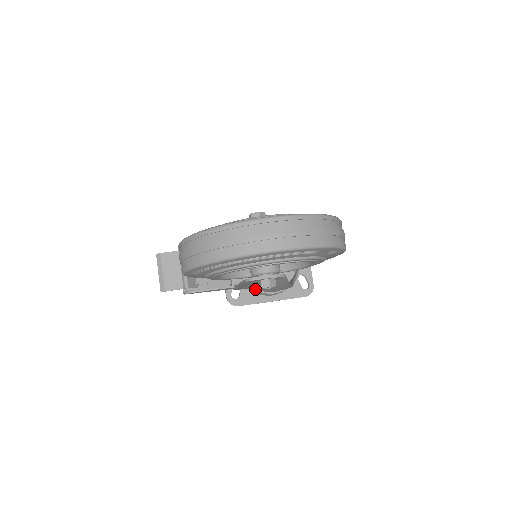
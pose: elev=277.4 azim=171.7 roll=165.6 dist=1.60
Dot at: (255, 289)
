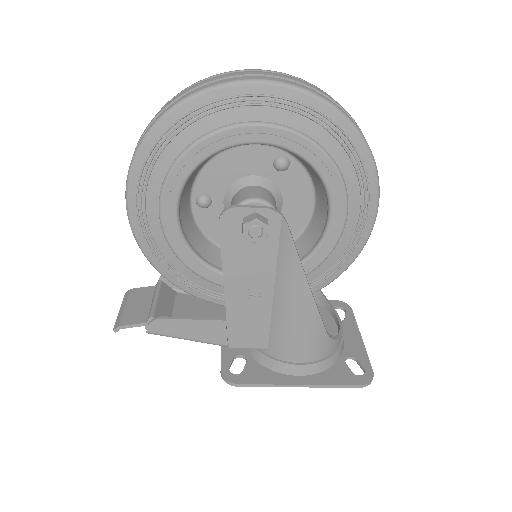
Dot at: (267, 356)
